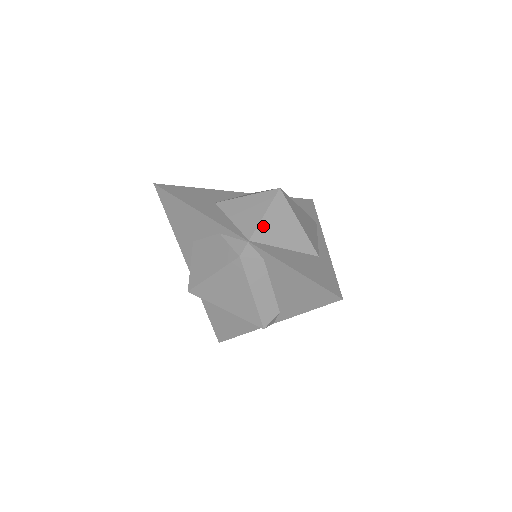
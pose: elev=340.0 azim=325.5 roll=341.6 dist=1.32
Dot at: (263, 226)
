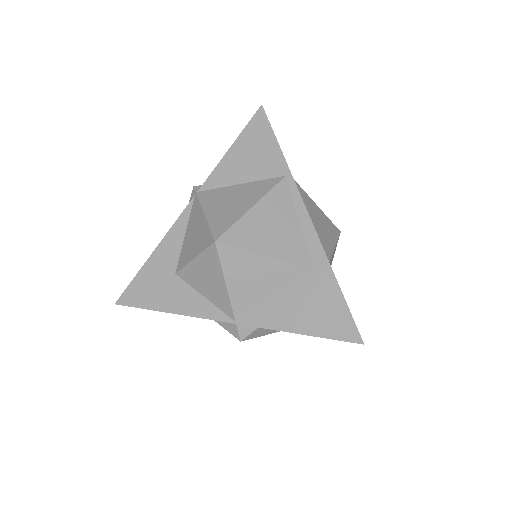
Dot at: (235, 297)
